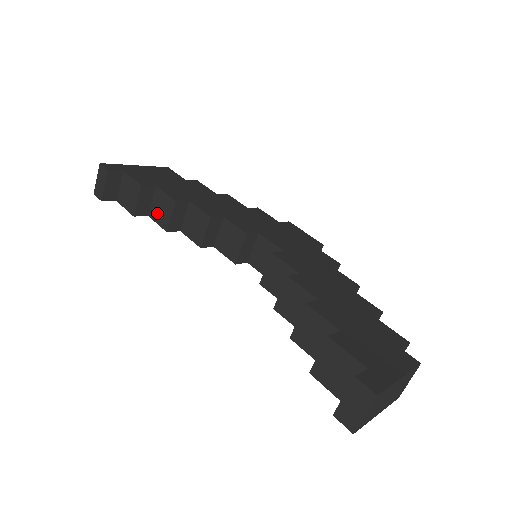
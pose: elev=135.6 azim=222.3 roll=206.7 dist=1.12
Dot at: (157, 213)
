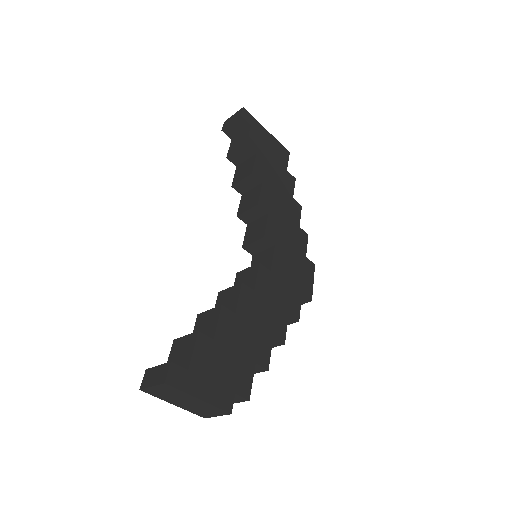
Dot at: (240, 170)
